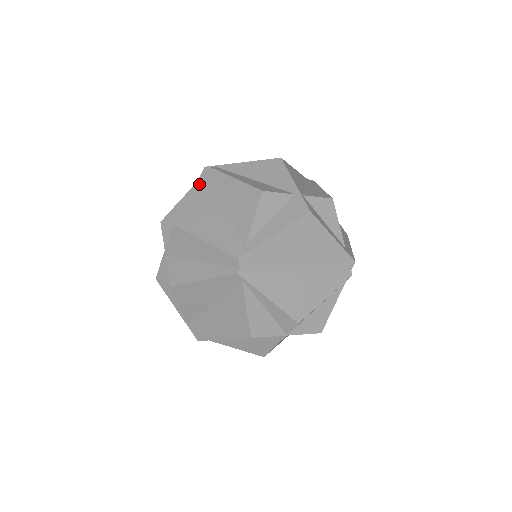
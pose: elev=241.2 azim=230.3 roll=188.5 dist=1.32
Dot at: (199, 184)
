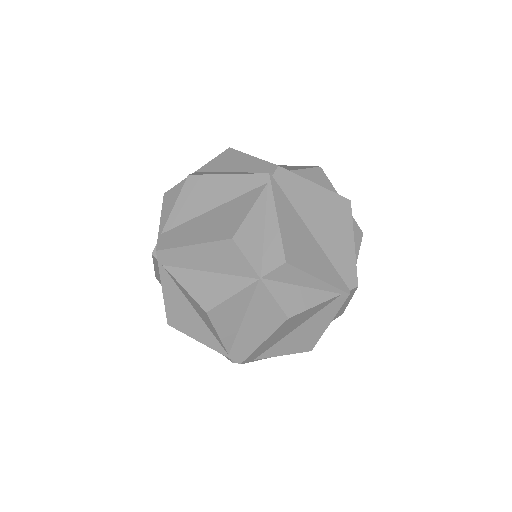
Dot at: occluded
